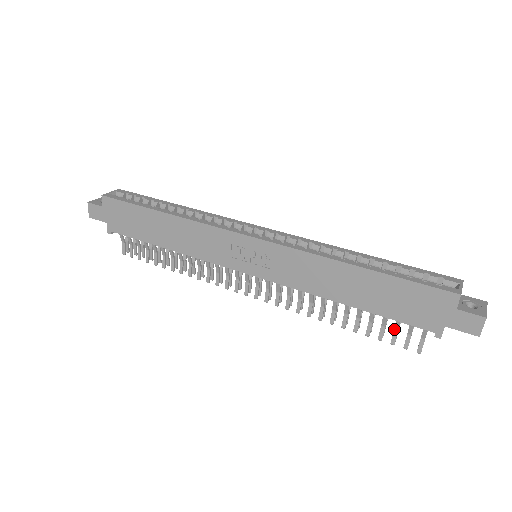
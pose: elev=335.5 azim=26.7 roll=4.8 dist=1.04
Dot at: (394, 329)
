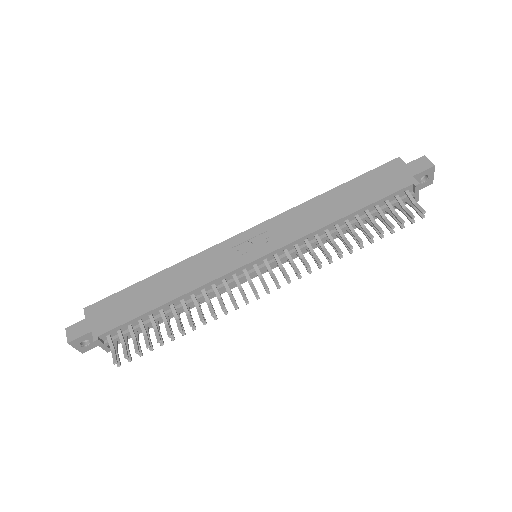
Dot at: (393, 213)
